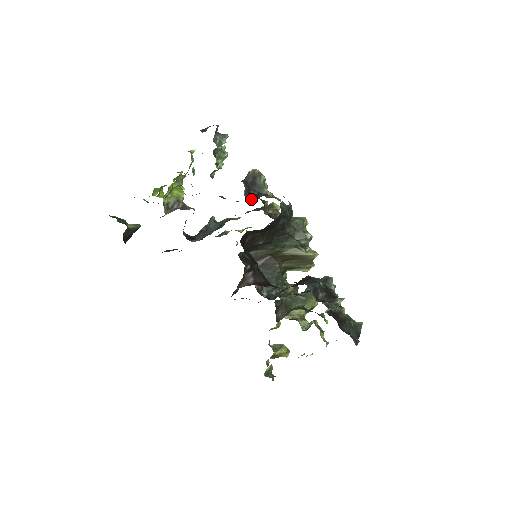
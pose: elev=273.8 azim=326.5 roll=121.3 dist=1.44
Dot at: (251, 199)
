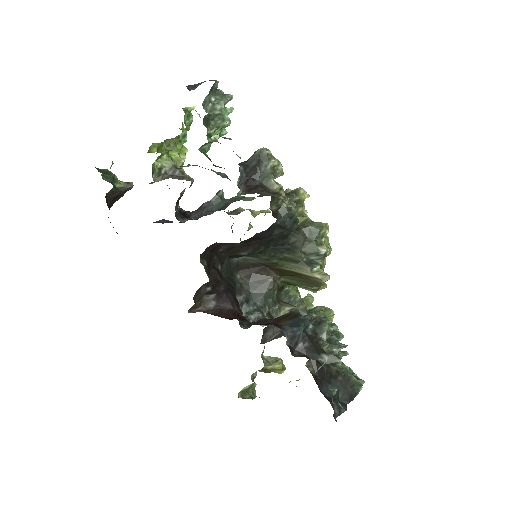
Dot at: (241, 194)
